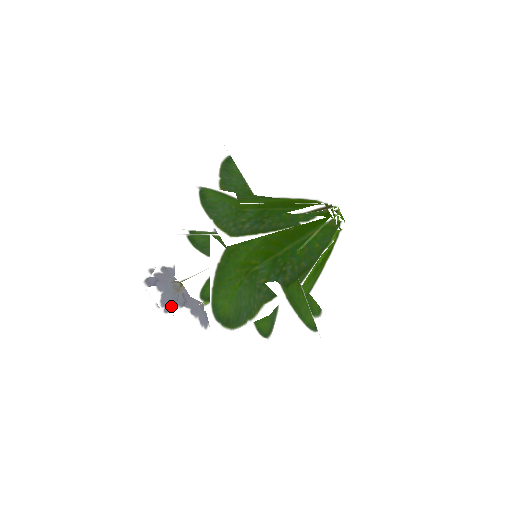
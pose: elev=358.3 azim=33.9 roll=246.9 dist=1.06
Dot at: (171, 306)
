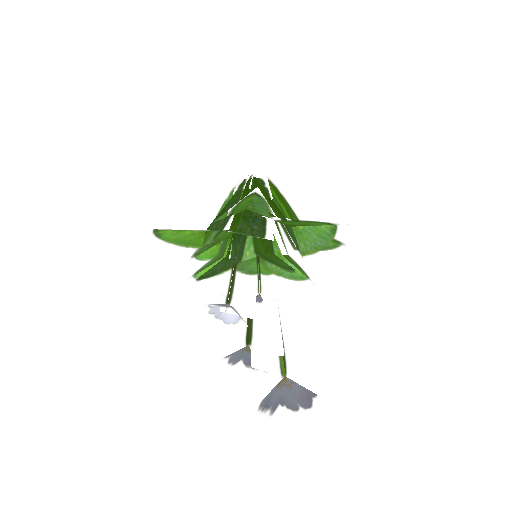
Dot at: (239, 360)
